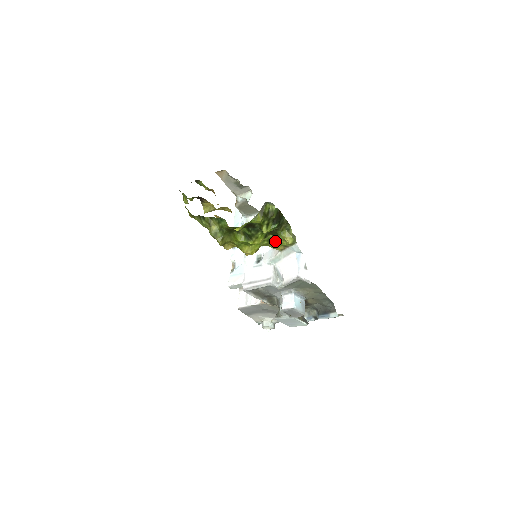
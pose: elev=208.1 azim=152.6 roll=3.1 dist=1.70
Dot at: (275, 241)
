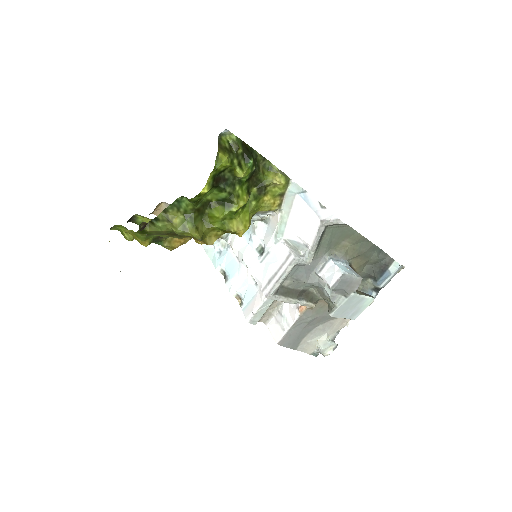
Dot at: (264, 194)
